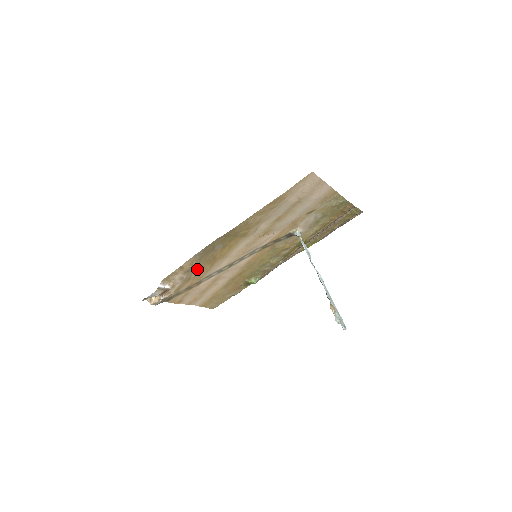
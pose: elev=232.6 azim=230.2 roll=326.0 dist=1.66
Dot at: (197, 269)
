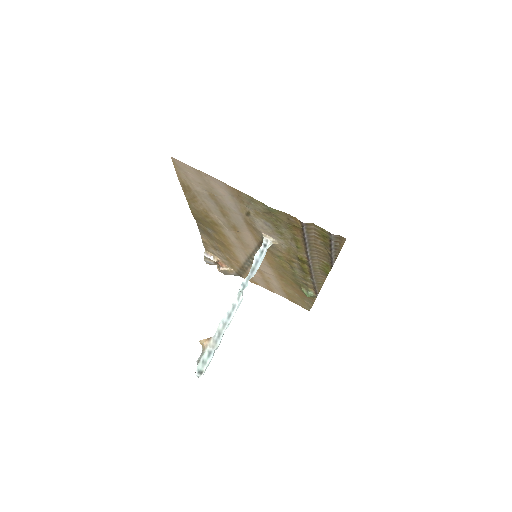
Dot at: (223, 250)
